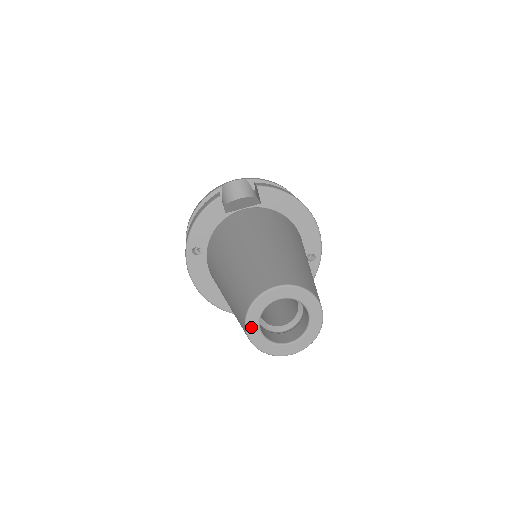
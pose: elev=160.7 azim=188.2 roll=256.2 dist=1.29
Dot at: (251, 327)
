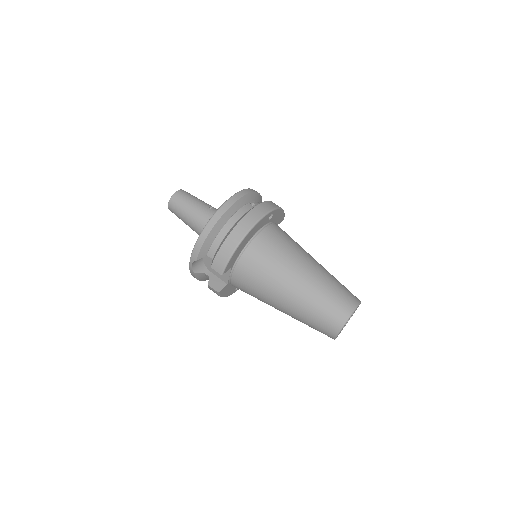
Dot at: occluded
